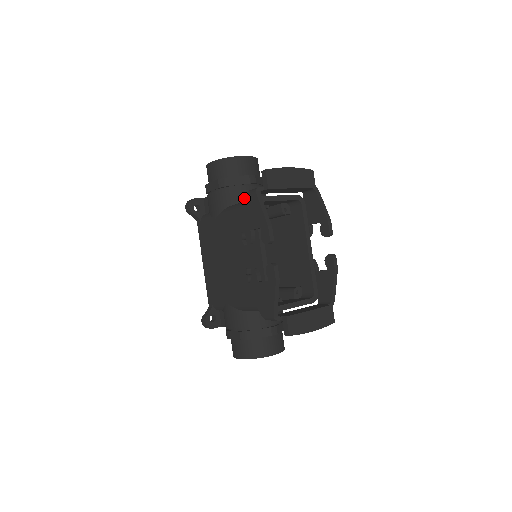
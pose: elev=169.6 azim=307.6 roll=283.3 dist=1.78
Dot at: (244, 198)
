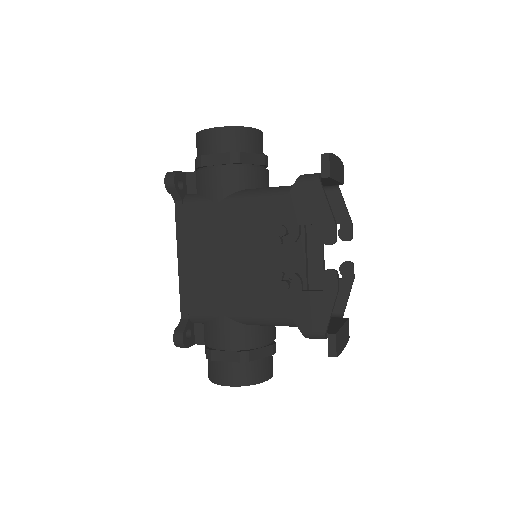
Dot at: (294, 183)
